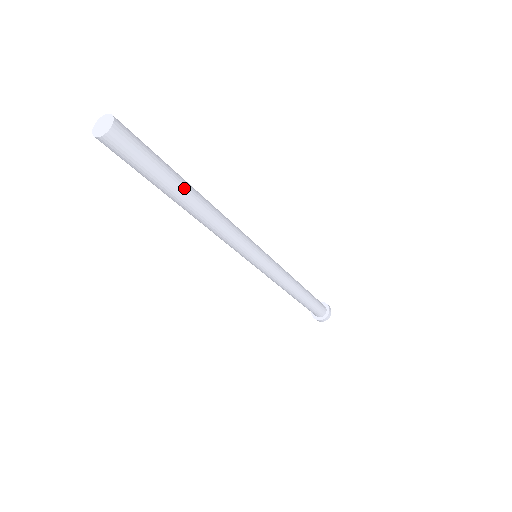
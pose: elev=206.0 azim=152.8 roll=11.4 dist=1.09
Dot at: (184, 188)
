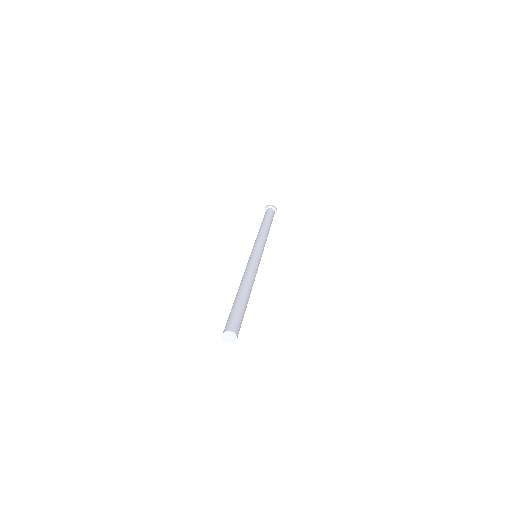
Dot at: (247, 303)
